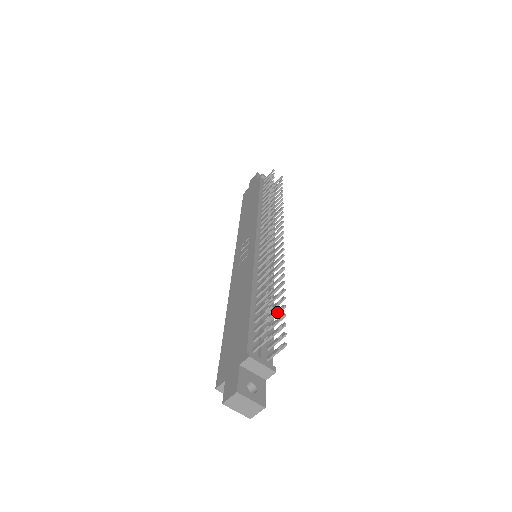
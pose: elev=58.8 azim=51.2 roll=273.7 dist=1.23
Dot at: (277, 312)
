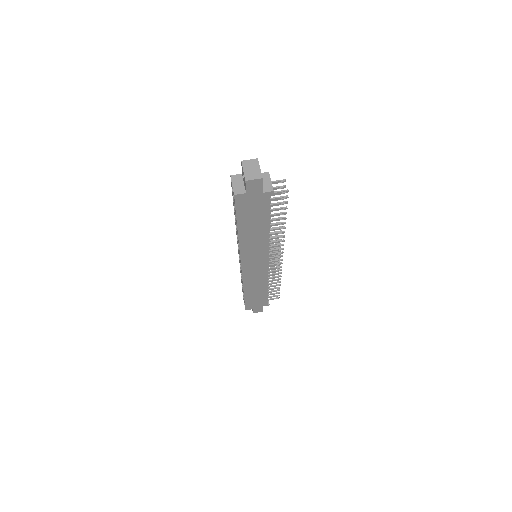
Dot at: (279, 213)
